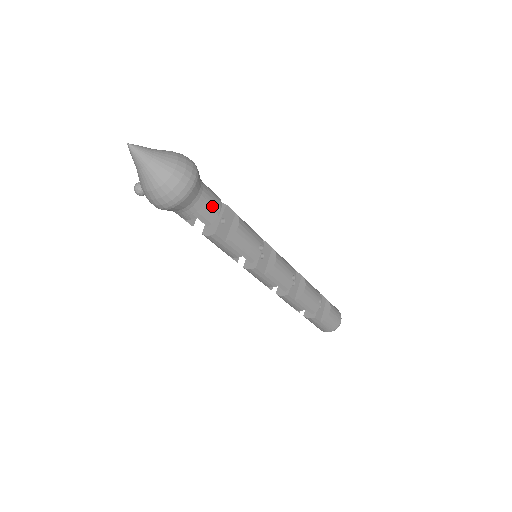
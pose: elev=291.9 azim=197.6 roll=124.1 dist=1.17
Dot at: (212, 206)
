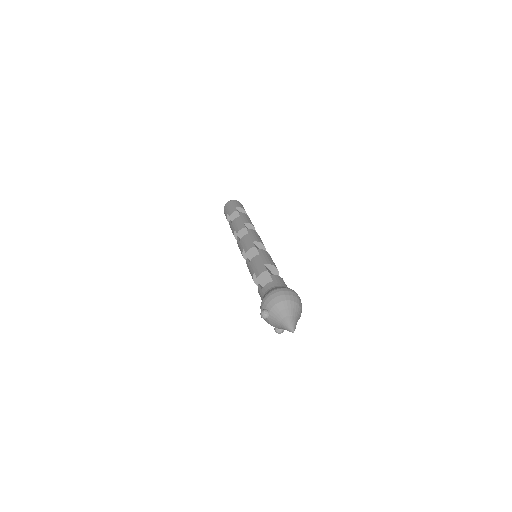
Dot at: (285, 284)
